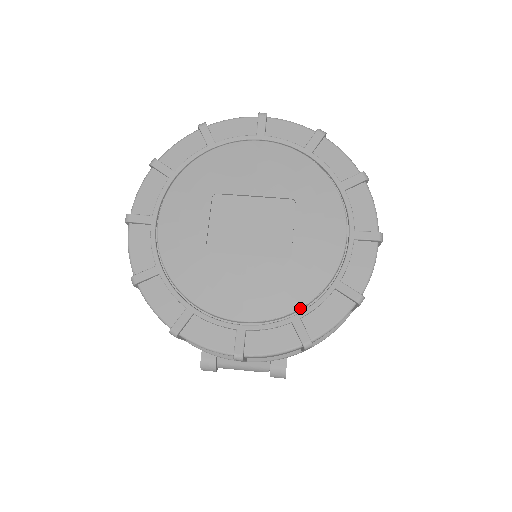
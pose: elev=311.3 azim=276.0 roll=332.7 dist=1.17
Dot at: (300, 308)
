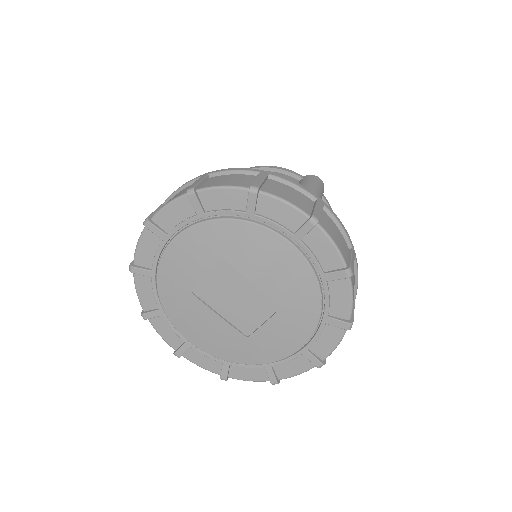
Dot at: (233, 362)
